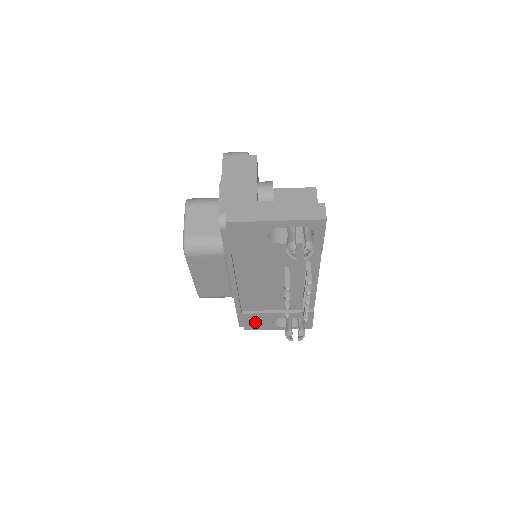
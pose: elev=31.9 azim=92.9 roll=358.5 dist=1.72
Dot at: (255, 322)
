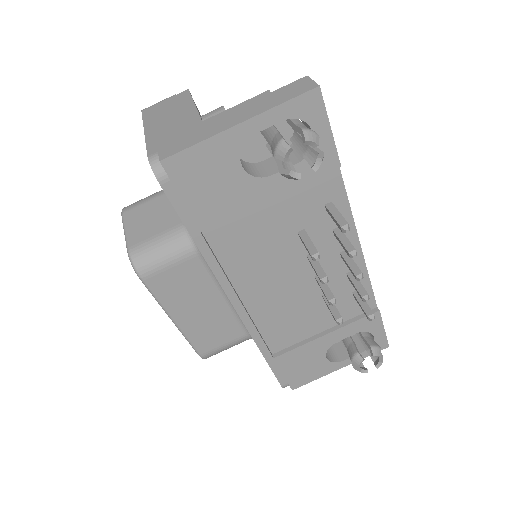
Dot at: (300, 367)
